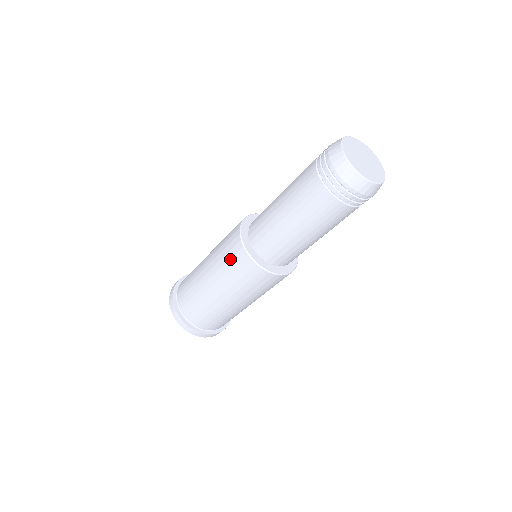
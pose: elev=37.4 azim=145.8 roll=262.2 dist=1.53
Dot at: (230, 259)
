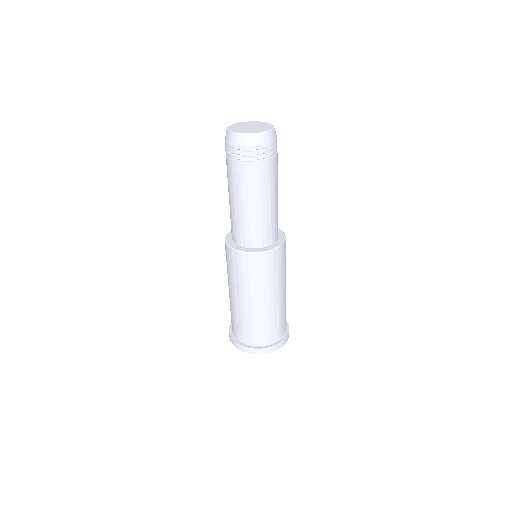
Dot at: (226, 258)
